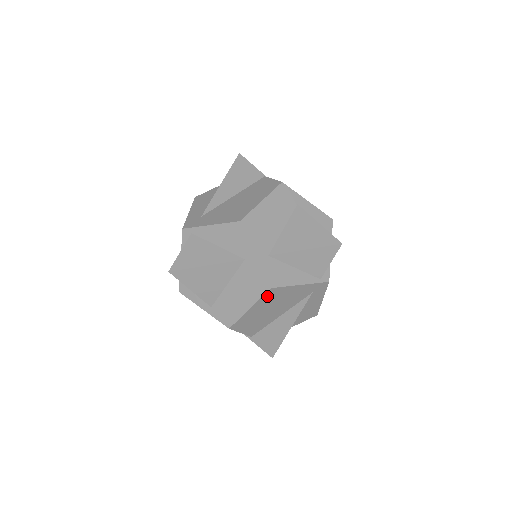
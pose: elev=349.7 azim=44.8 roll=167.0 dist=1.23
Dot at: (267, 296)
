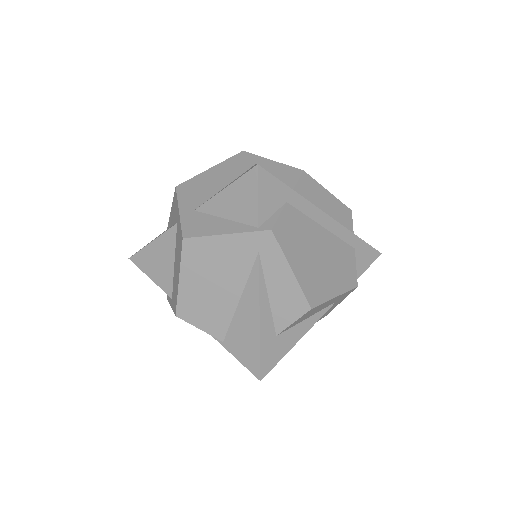
Dot at: (188, 255)
